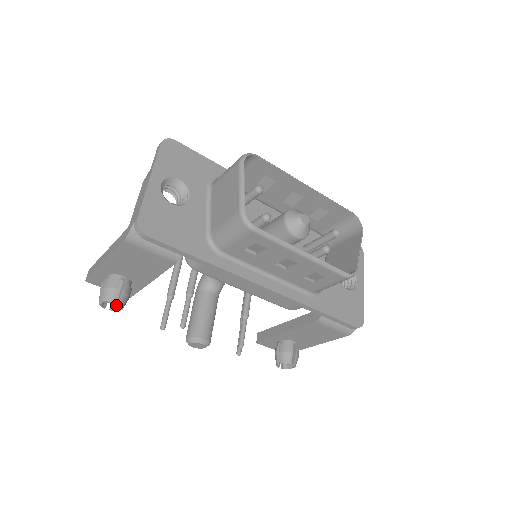
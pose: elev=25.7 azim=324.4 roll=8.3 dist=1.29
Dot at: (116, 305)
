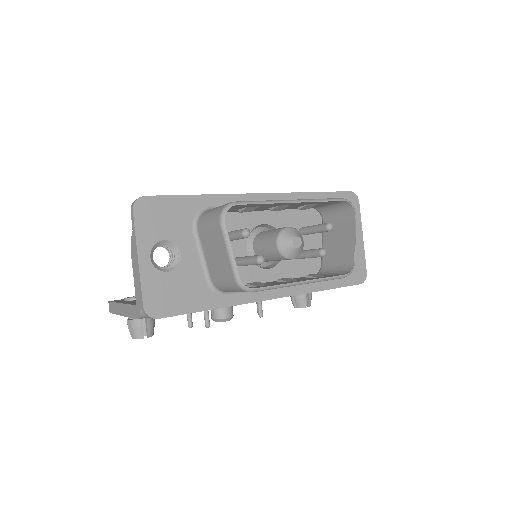
Dot at: occluded
